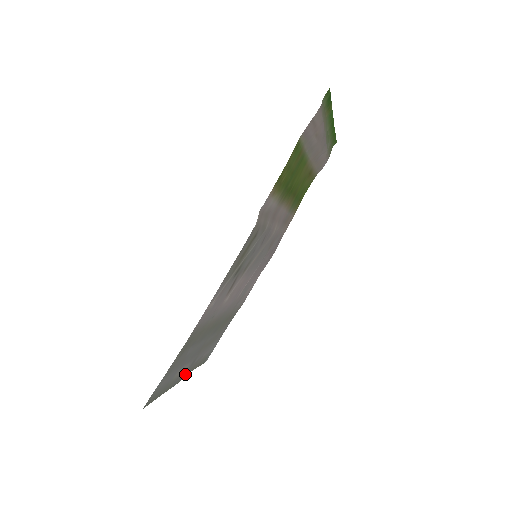
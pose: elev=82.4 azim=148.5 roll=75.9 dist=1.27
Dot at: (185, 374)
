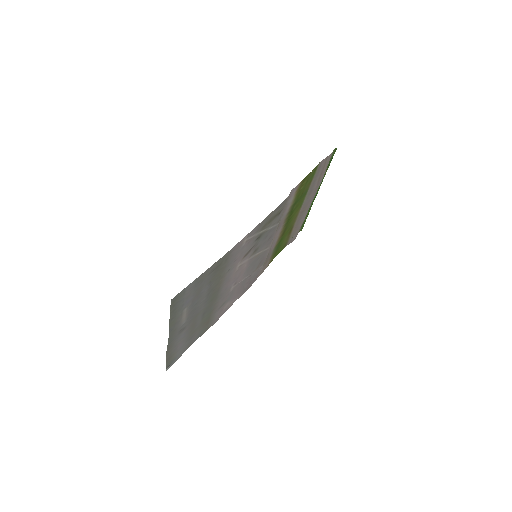
Dot at: (171, 340)
